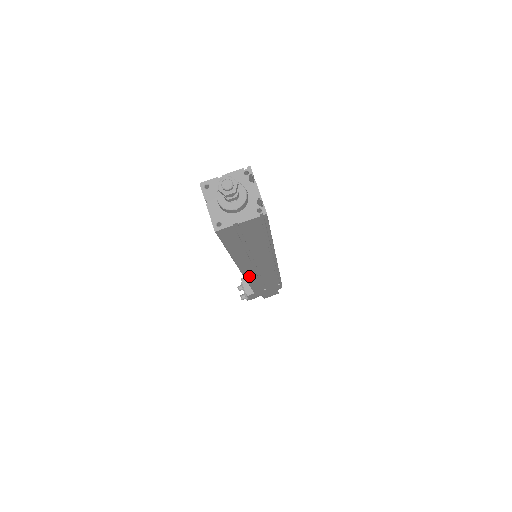
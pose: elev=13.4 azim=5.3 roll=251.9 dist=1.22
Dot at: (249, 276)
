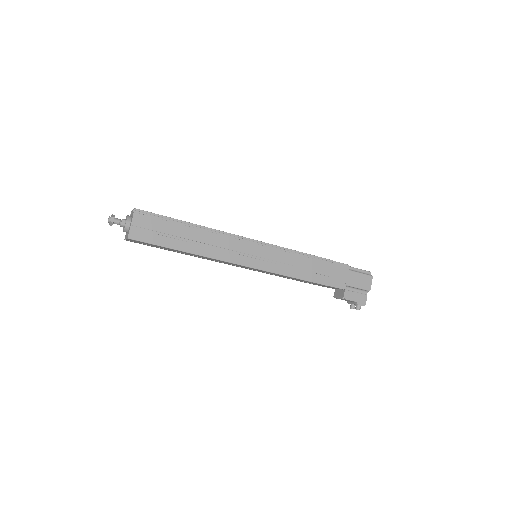
Dot at: (259, 266)
